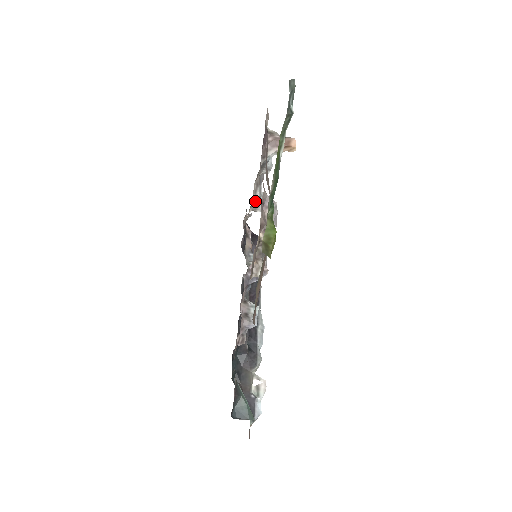
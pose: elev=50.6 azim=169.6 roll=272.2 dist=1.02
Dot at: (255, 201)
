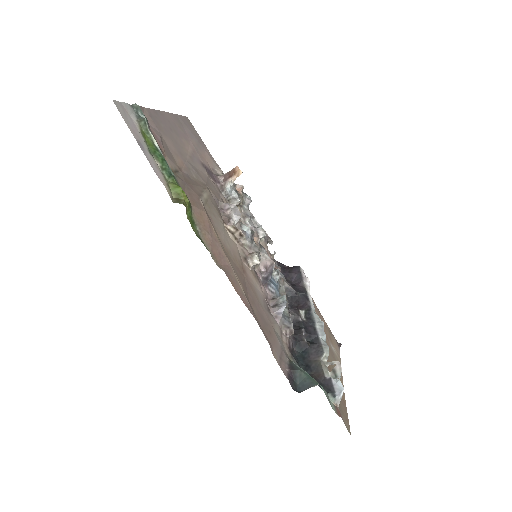
Dot at: occluded
